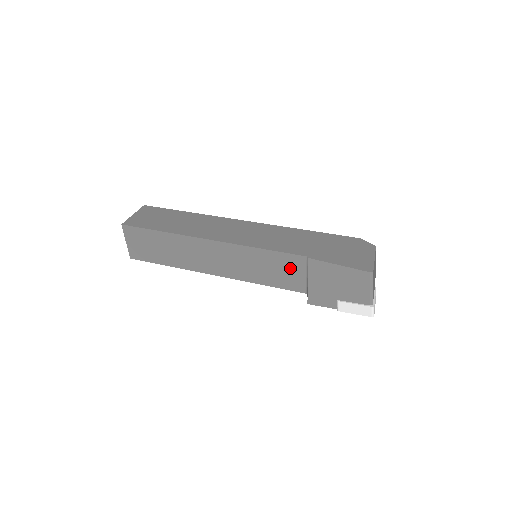
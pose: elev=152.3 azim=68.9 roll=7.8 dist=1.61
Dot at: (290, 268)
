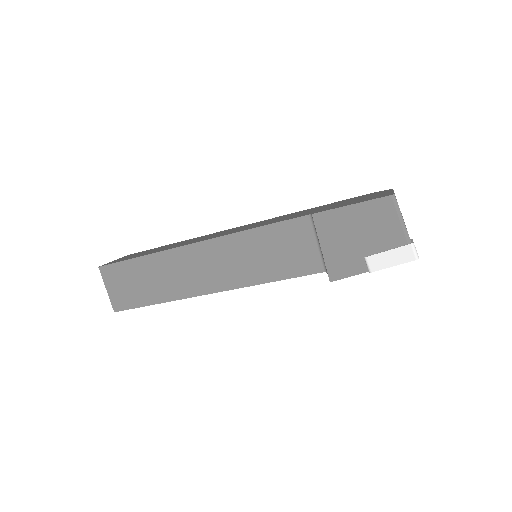
Dot at: (295, 241)
